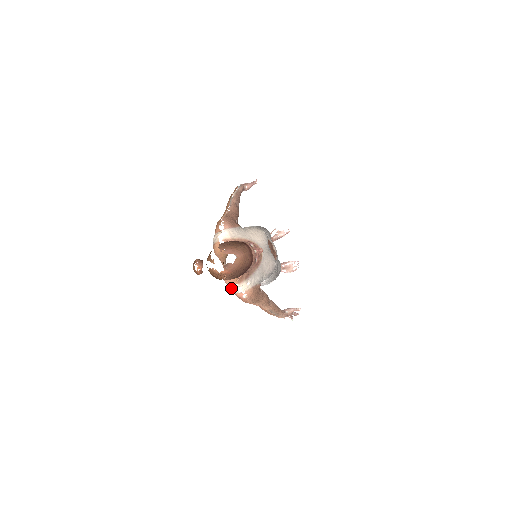
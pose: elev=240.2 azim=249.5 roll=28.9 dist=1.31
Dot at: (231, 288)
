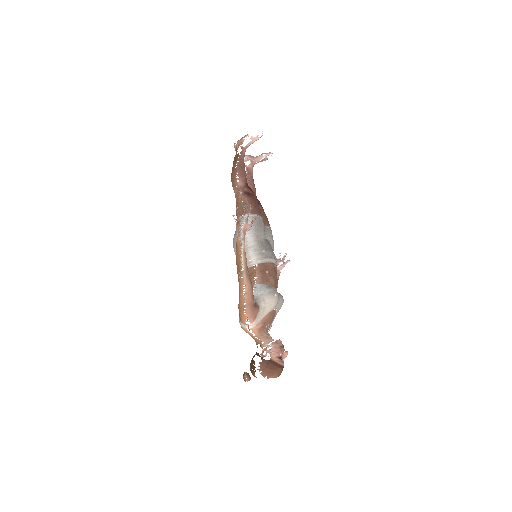
Dot at: occluded
